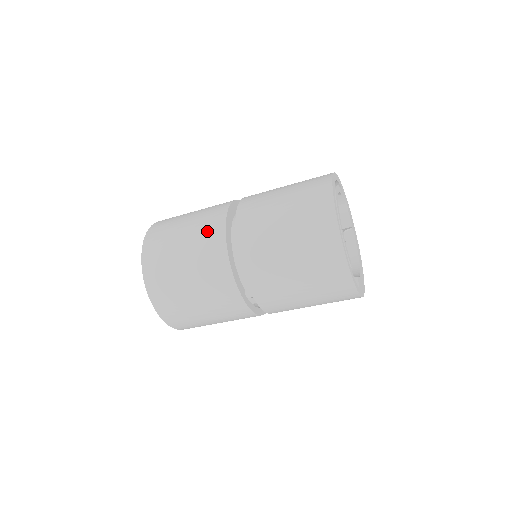
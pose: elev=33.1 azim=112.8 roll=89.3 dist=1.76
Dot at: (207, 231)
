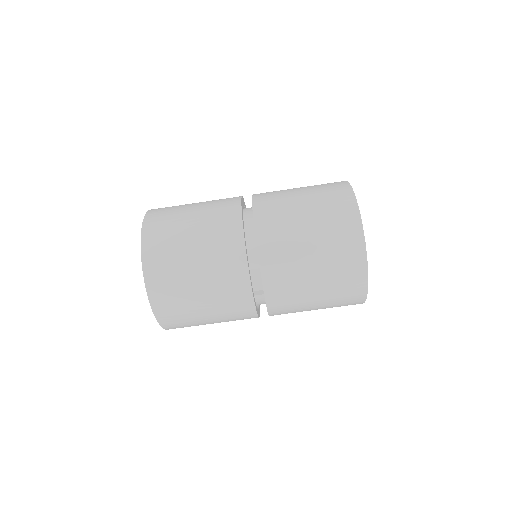
Dot at: (221, 206)
